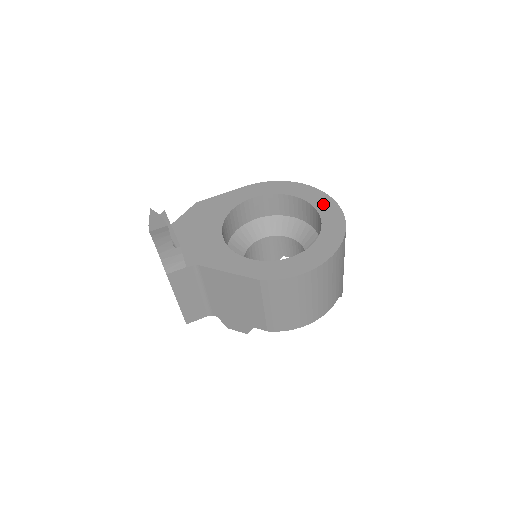
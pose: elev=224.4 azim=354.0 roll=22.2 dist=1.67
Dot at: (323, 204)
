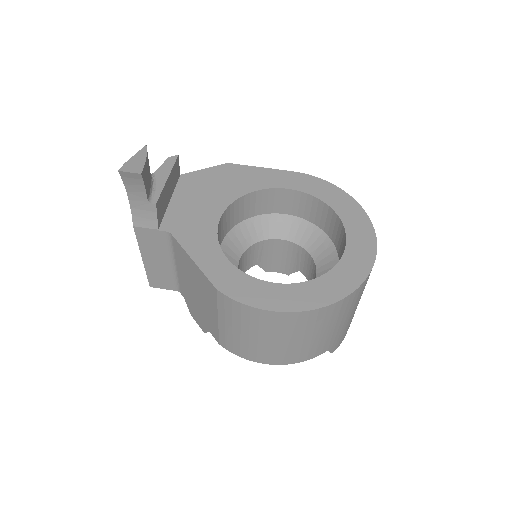
Dot at: (359, 239)
